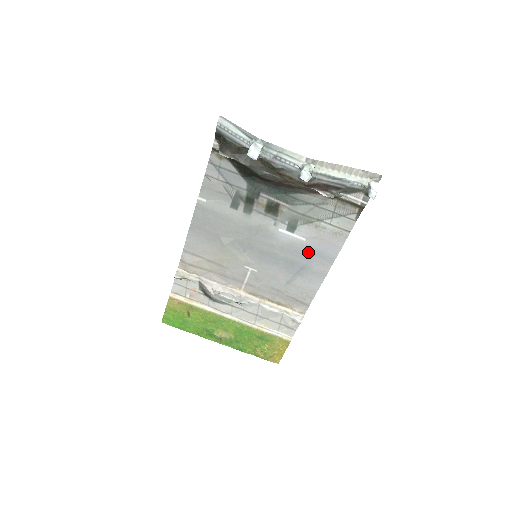
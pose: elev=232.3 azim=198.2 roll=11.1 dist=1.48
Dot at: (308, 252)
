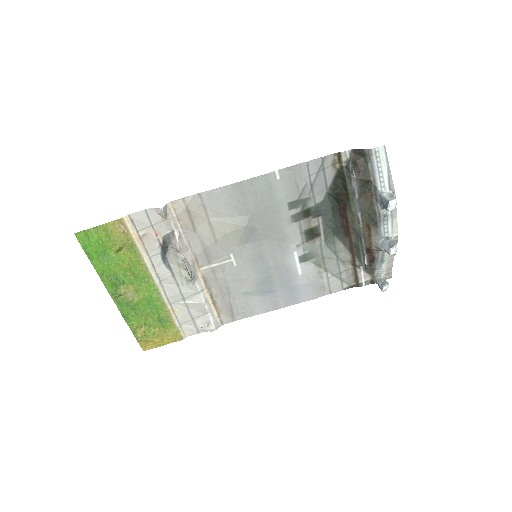
Dot at: (290, 284)
